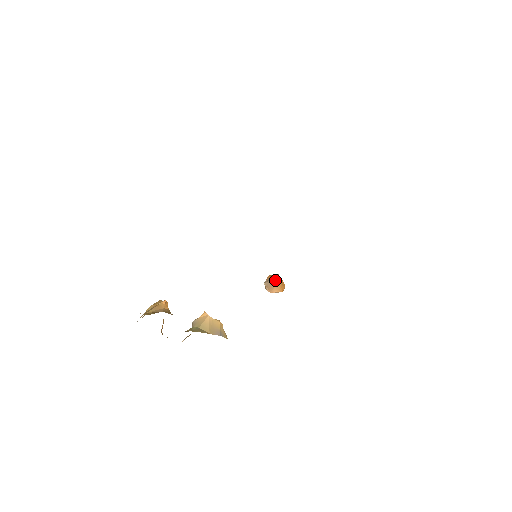
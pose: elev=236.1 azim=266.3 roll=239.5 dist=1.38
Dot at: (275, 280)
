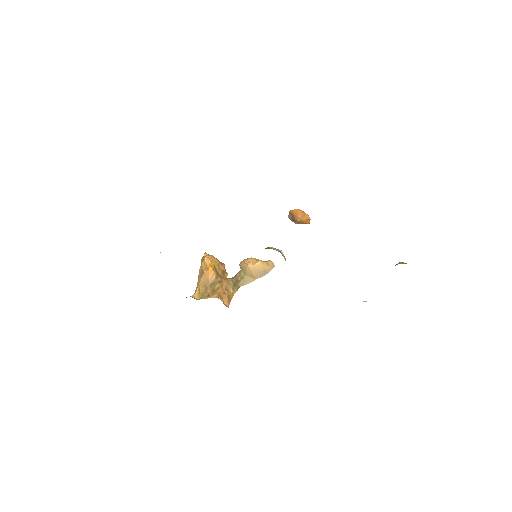
Dot at: (296, 220)
